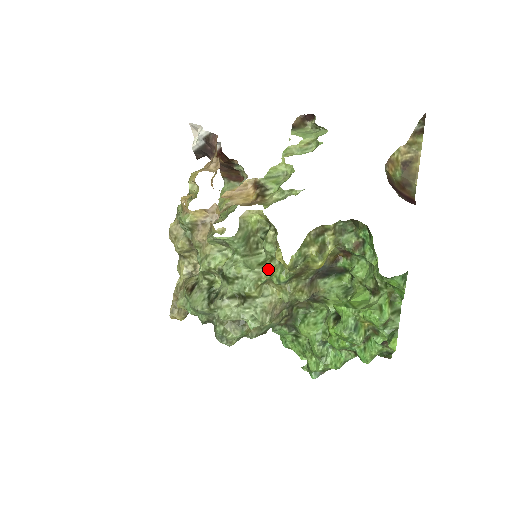
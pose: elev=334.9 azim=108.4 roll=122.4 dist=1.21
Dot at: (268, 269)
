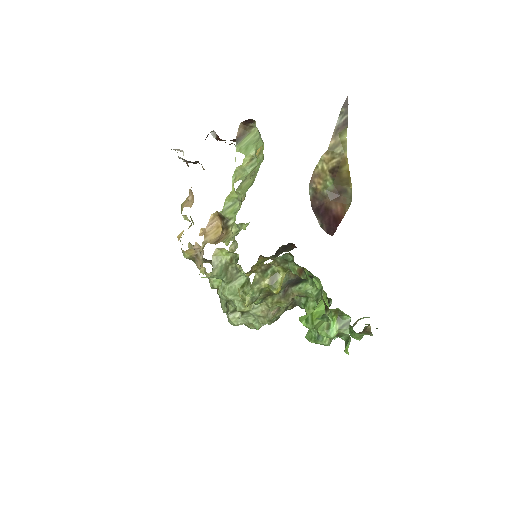
Dot at: (246, 293)
